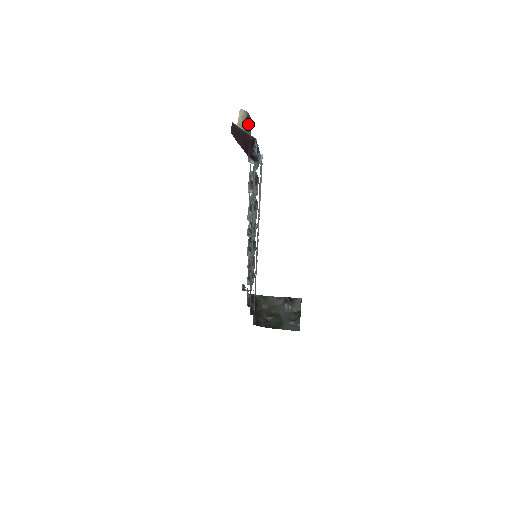
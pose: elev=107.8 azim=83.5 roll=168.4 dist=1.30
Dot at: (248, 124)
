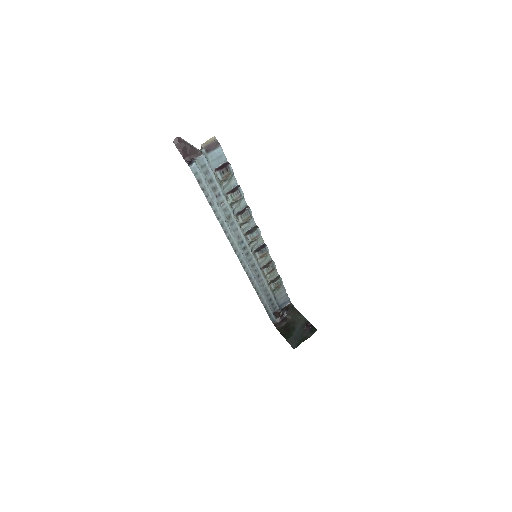
Dot at: (212, 146)
